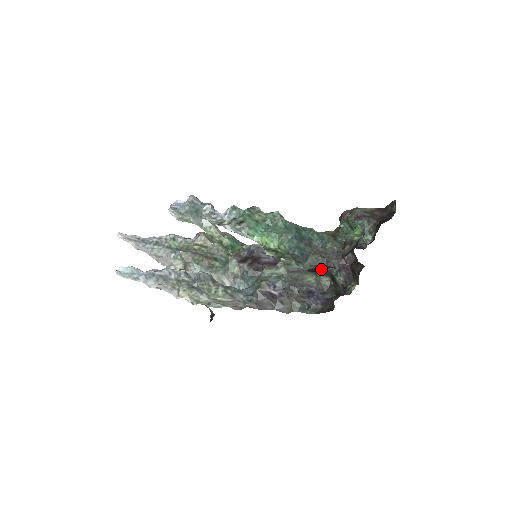
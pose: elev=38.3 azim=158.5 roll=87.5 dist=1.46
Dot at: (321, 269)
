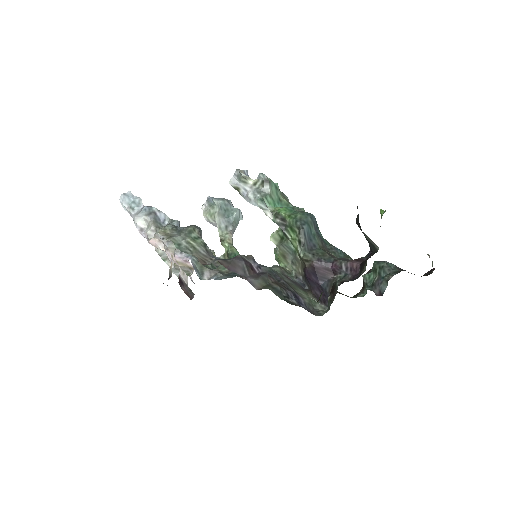
Dot at: (323, 273)
